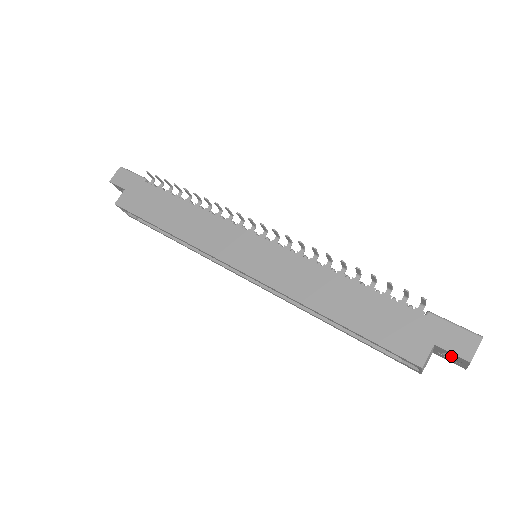
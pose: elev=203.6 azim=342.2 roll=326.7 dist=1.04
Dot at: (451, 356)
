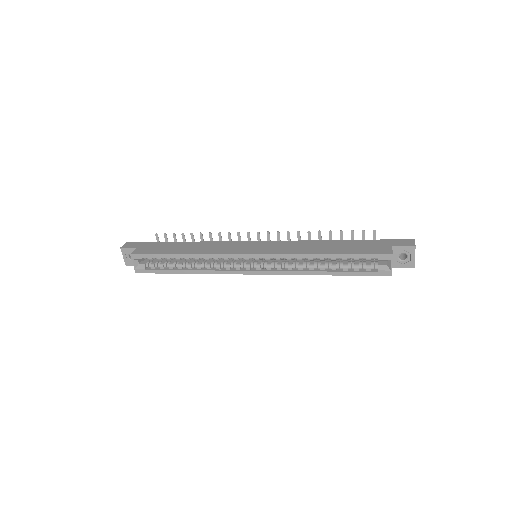
Dot at: (403, 259)
